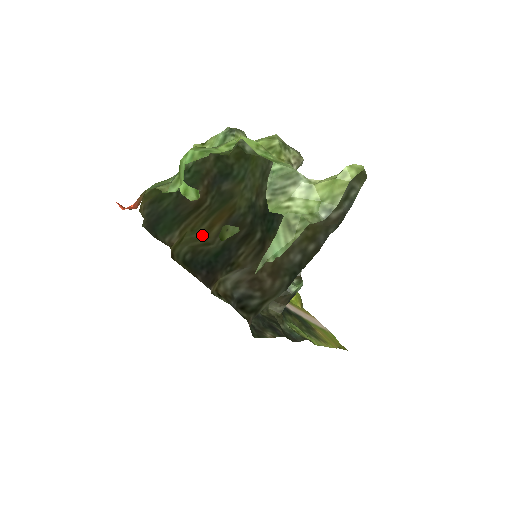
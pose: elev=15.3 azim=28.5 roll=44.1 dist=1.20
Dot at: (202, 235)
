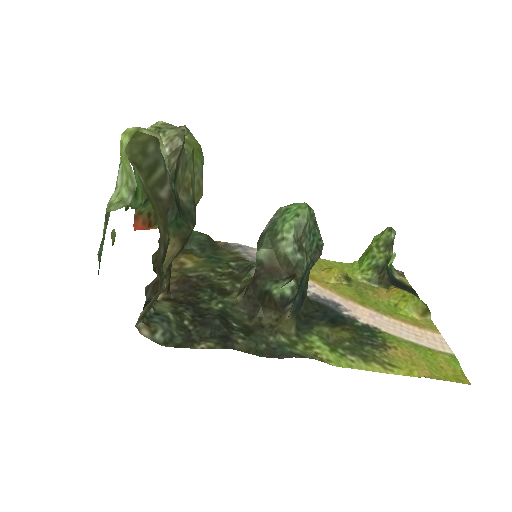
Dot at: occluded
